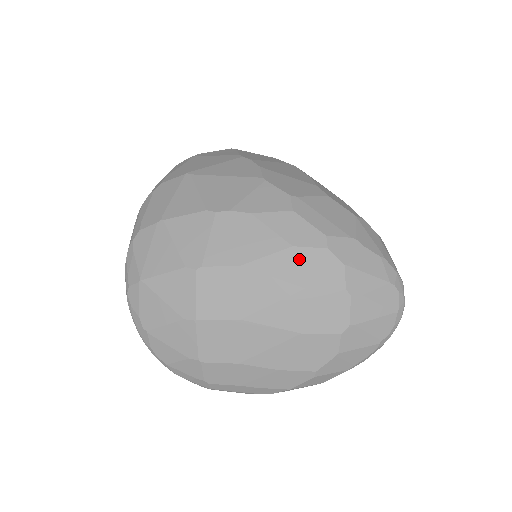
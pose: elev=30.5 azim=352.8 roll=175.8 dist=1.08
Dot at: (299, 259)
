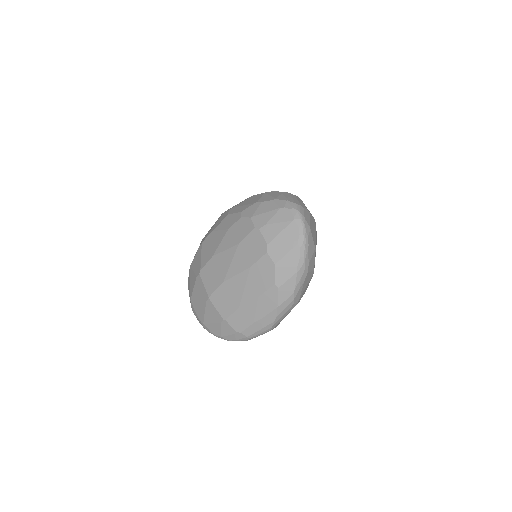
Dot at: (232, 232)
